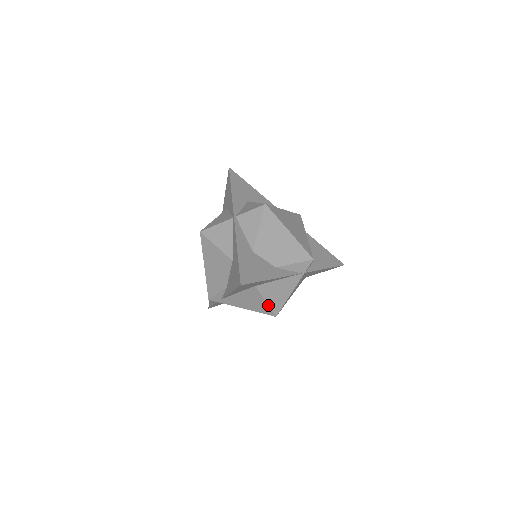
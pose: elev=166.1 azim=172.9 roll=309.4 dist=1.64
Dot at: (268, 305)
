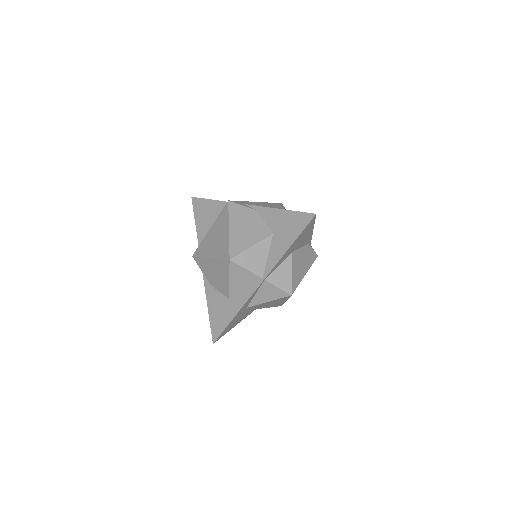
Dot at: occluded
